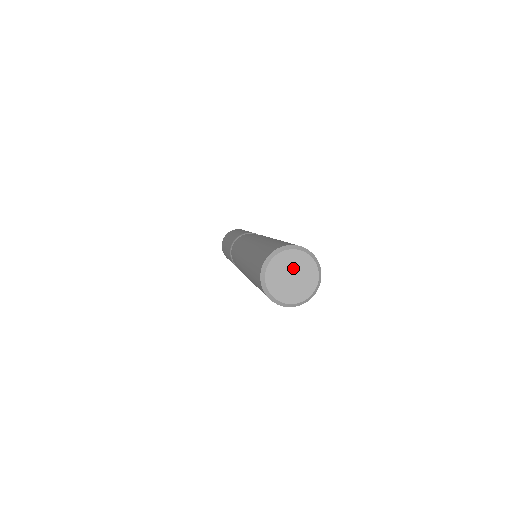
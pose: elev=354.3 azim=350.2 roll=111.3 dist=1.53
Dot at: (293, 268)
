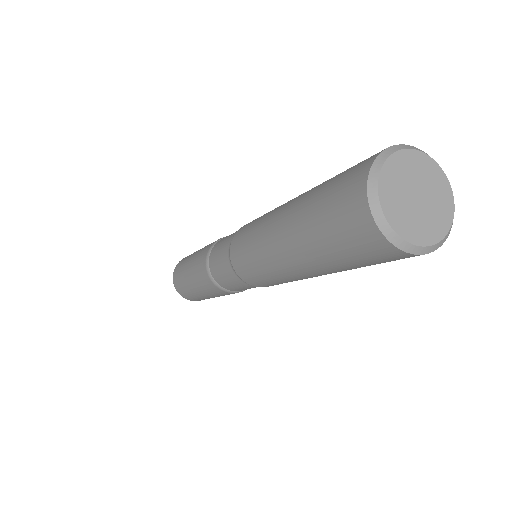
Dot at: (424, 185)
